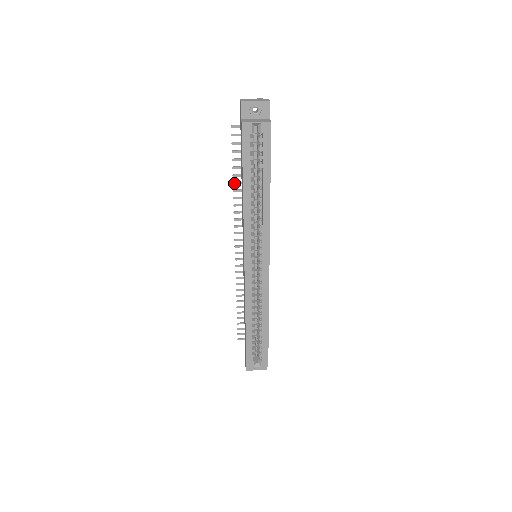
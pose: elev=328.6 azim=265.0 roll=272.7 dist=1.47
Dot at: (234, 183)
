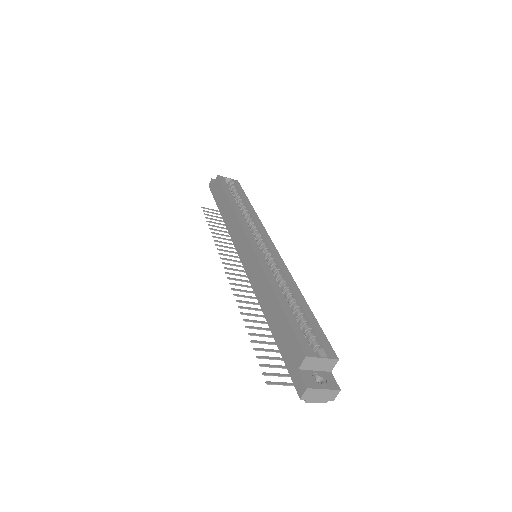
Dot at: (212, 233)
